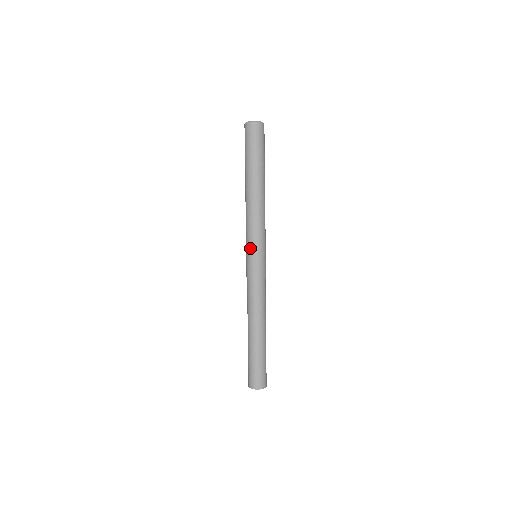
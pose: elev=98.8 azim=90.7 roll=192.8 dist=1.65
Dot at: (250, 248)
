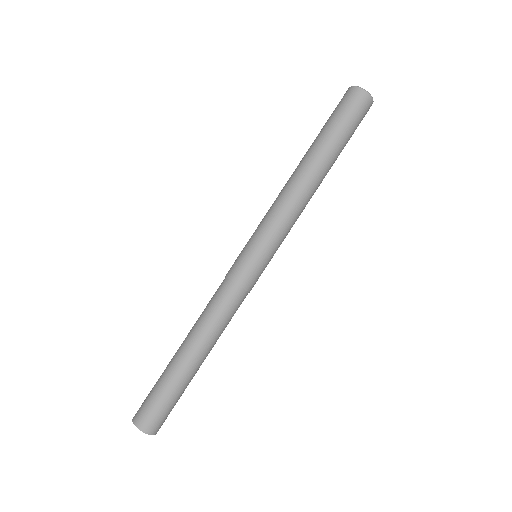
Dot at: (256, 240)
